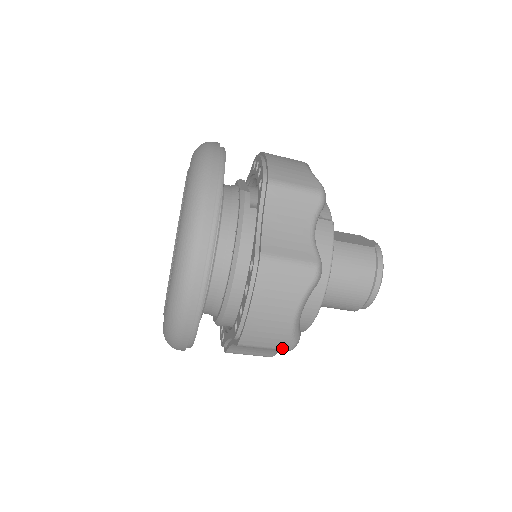
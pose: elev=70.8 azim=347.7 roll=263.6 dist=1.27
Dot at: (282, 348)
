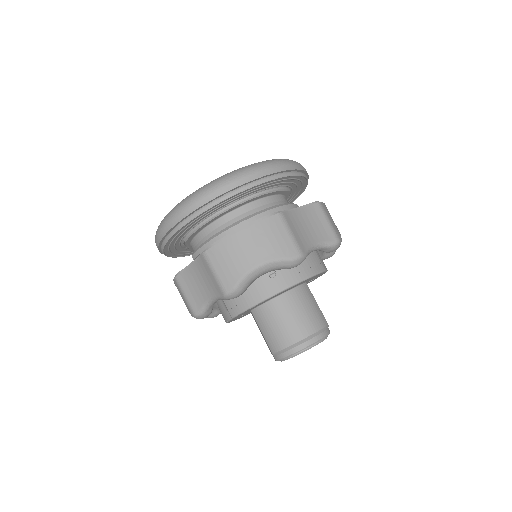
Dot at: (224, 285)
